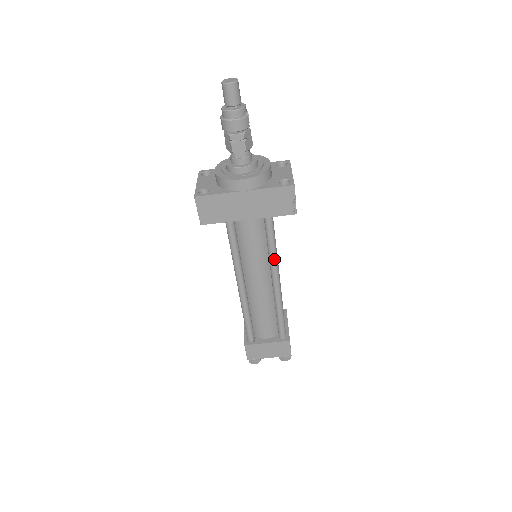
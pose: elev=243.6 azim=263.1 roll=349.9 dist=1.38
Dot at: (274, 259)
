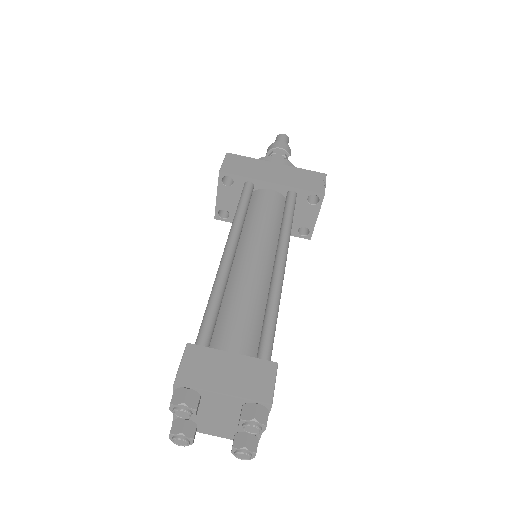
Dot at: (287, 232)
